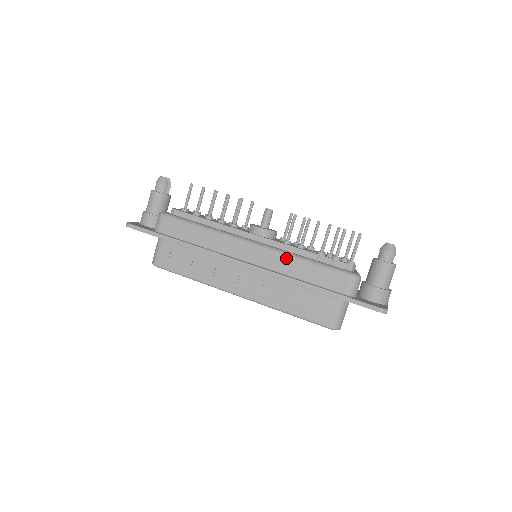
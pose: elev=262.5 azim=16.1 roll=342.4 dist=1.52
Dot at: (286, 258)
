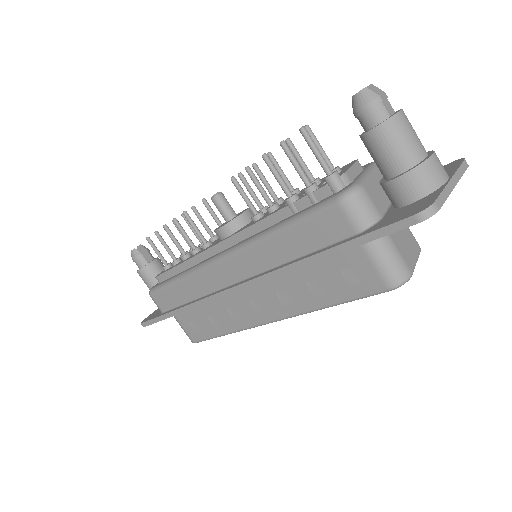
Dot at: (258, 246)
